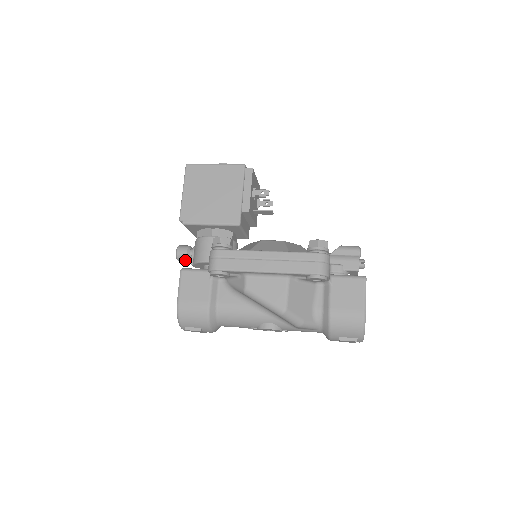
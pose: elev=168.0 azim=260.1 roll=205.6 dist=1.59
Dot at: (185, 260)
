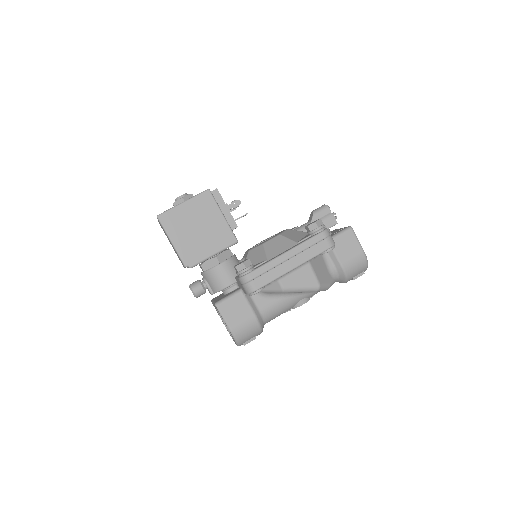
Dot at: occluded
